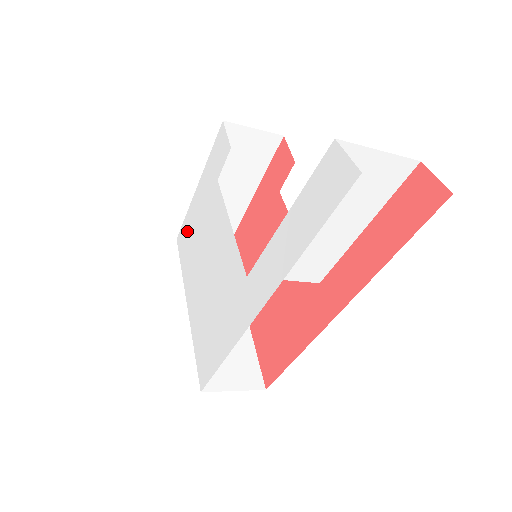
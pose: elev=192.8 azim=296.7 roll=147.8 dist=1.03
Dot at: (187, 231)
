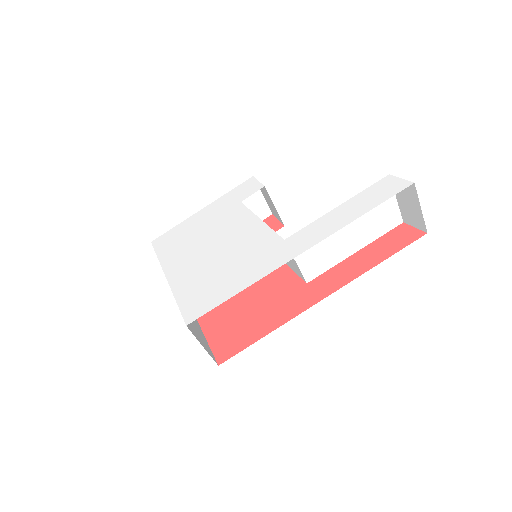
Dot at: (177, 234)
